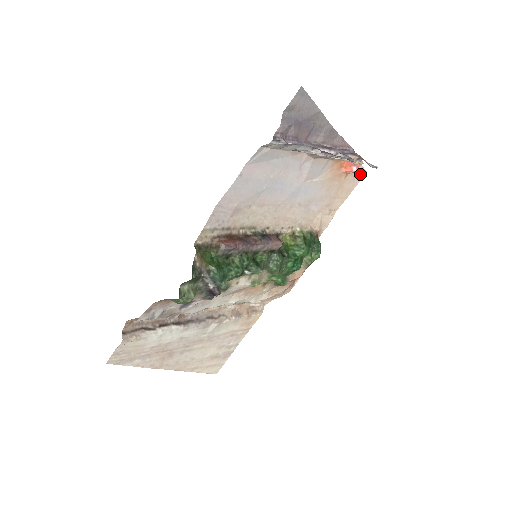
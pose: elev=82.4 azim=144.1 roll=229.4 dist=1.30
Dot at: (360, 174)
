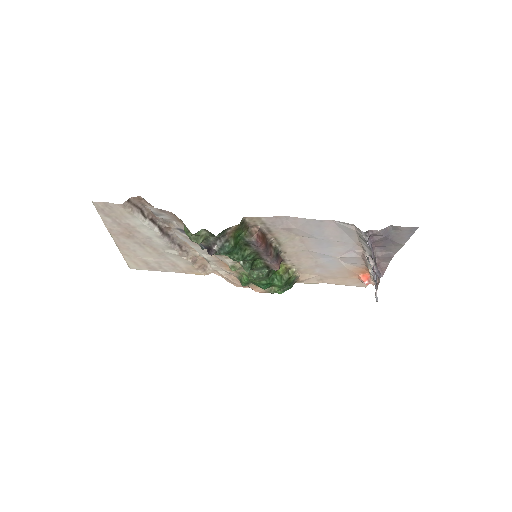
Dot at: (362, 284)
